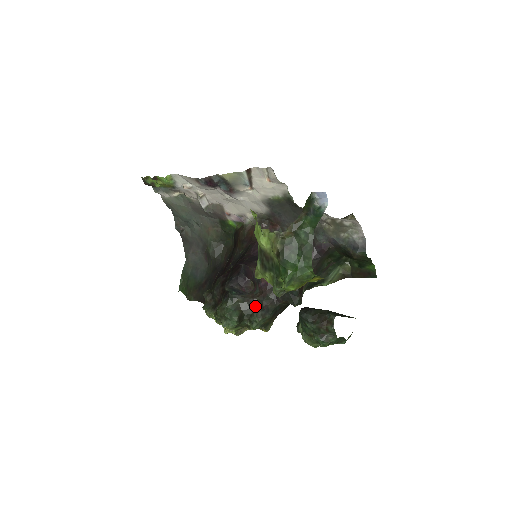
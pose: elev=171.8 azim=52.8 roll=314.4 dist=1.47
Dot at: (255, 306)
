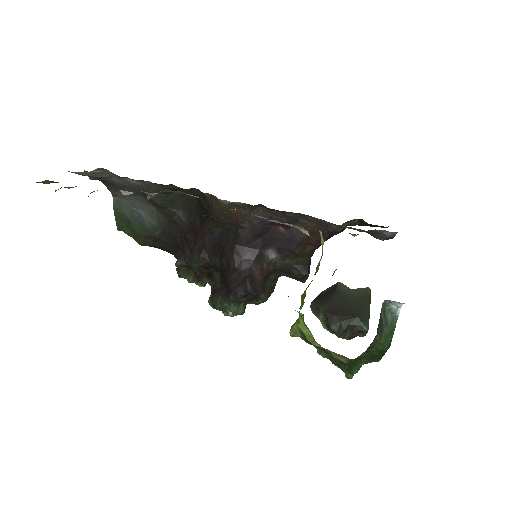
Dot at: occluded
